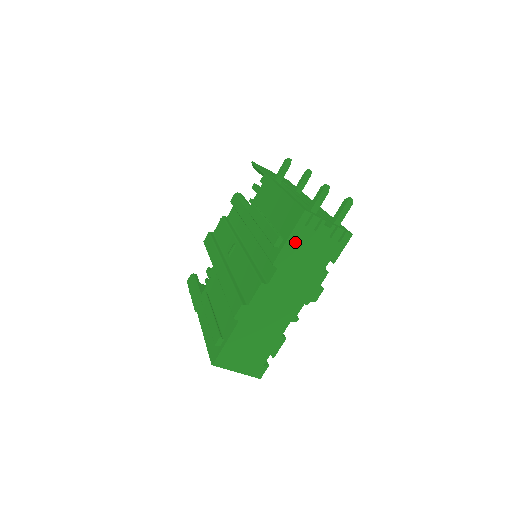
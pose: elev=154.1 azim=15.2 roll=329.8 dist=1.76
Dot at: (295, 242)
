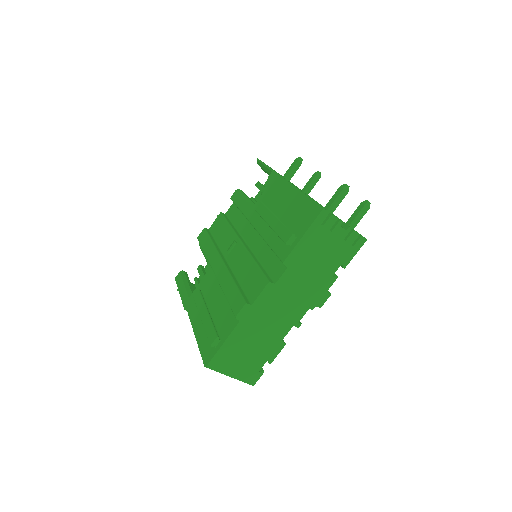
Dot at: (309, 241)
